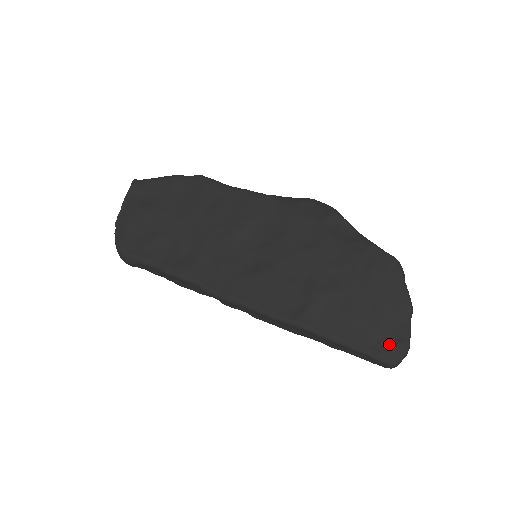
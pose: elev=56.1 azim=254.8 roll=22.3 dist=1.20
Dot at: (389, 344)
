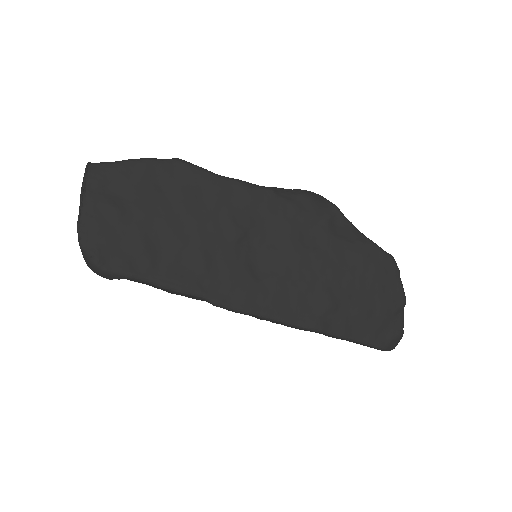
Dot at: (389, 335)
